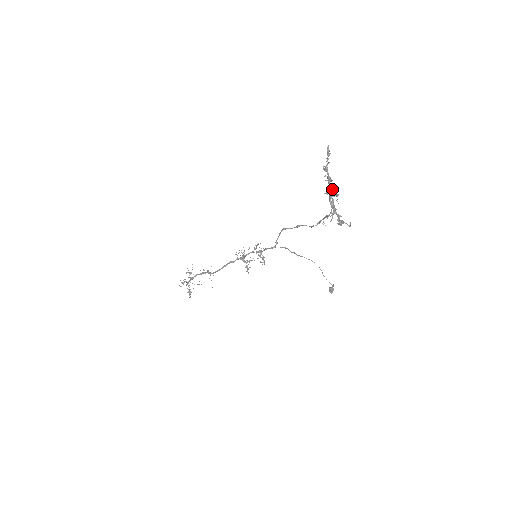
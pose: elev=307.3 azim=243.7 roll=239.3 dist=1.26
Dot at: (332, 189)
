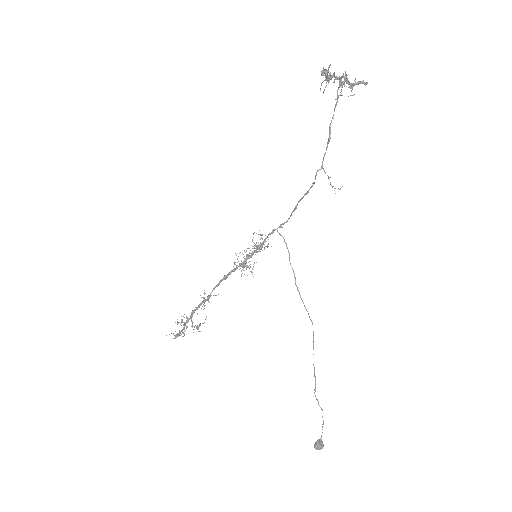
Dot at: (341, 77)
